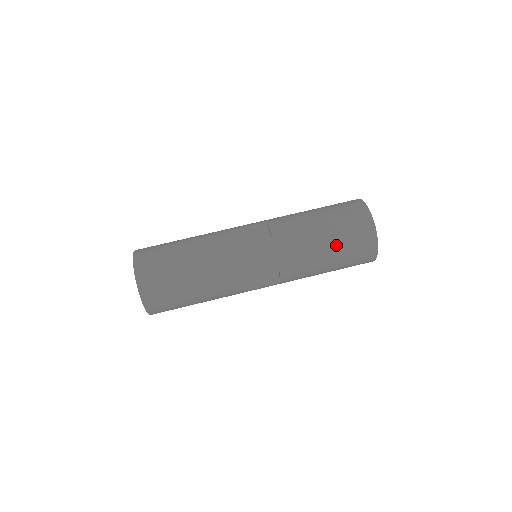
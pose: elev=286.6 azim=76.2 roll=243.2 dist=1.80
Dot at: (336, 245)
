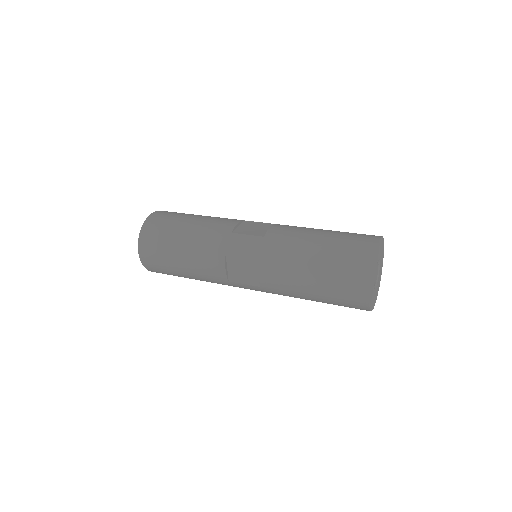
Dot at: occluded
